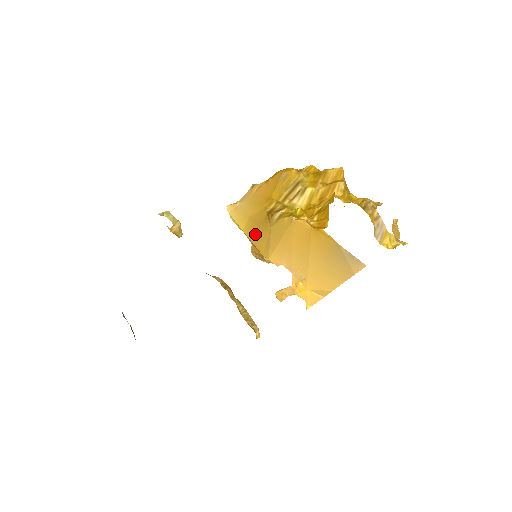
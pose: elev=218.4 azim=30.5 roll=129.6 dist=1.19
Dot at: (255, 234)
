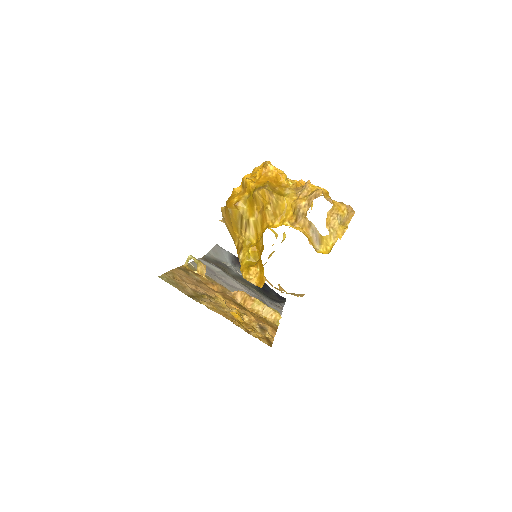
Dot at: occluded
